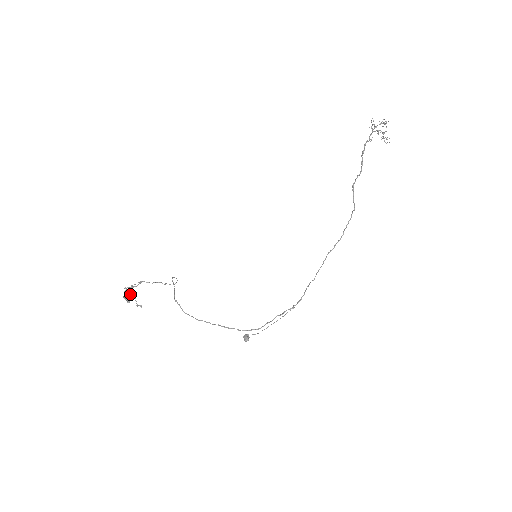
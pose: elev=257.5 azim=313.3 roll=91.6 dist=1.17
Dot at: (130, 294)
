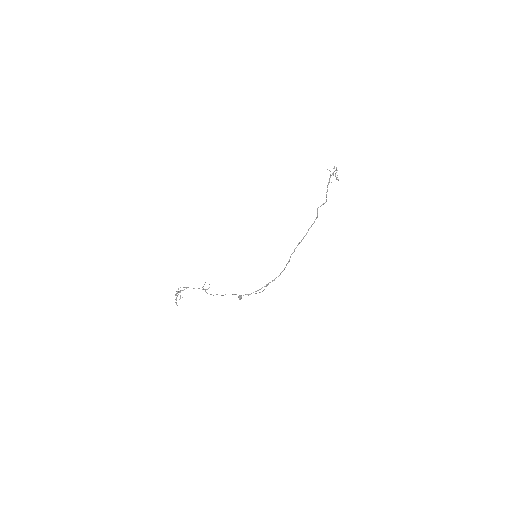
Dot at: (177, 292)
